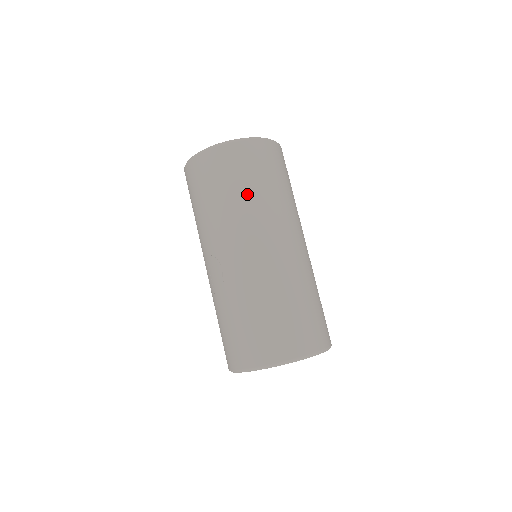
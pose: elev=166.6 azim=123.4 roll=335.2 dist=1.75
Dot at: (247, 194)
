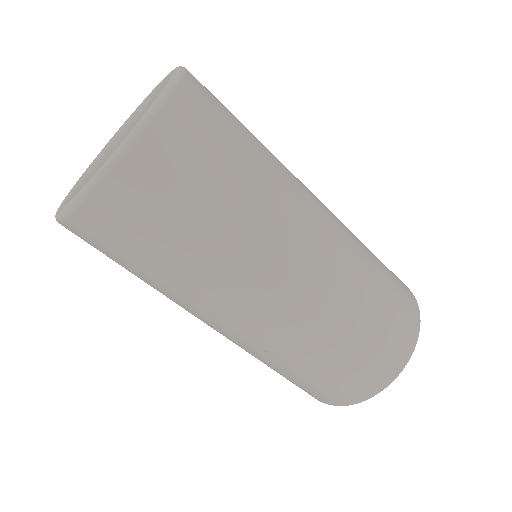
Dot at: (224, 215)
